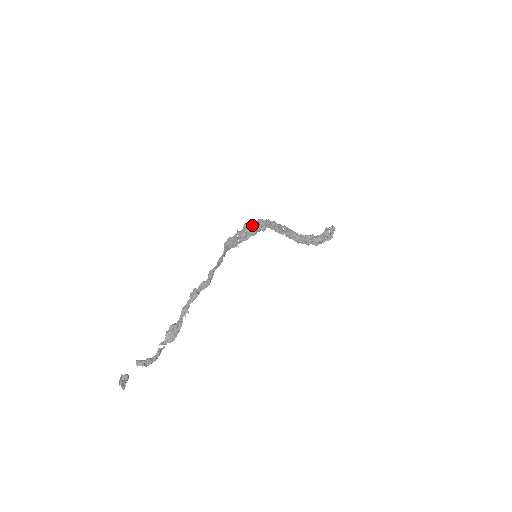
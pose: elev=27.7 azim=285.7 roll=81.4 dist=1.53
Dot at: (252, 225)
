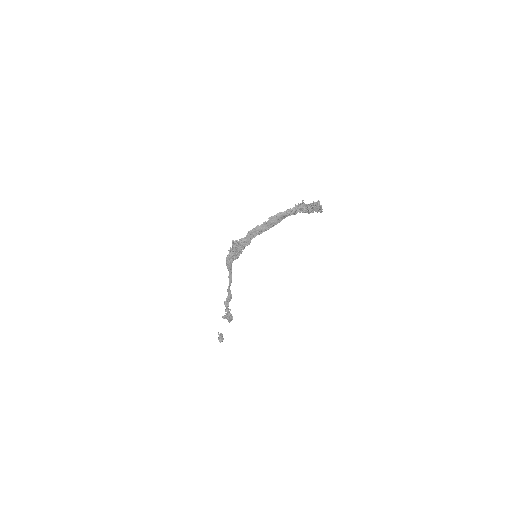
Dot at: (237, 246)
